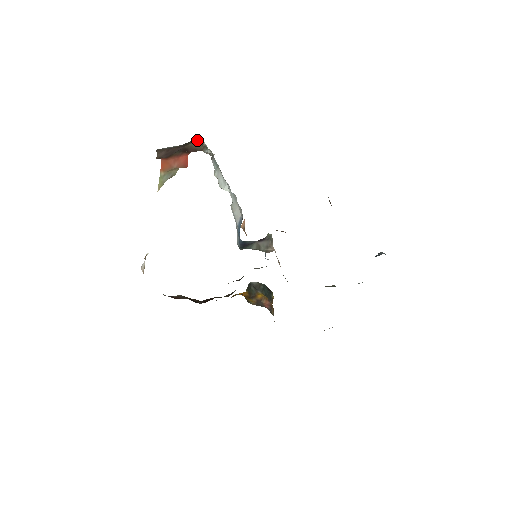
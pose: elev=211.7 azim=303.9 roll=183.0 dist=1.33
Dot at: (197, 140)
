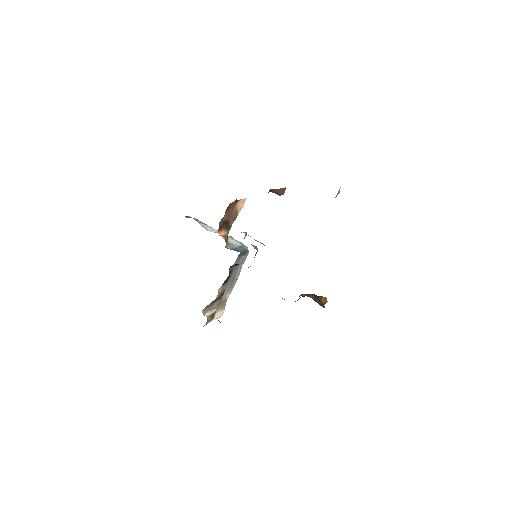
Dot at: occluded
